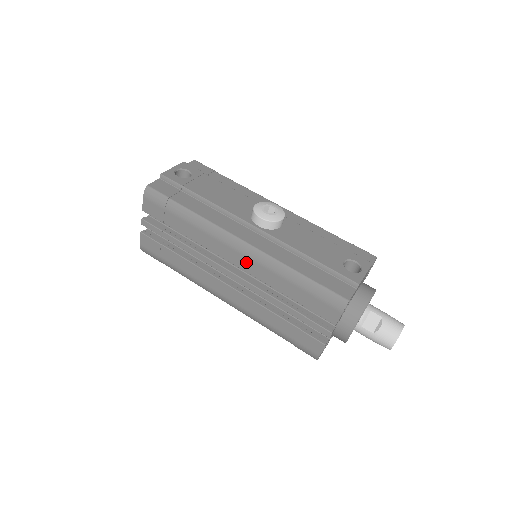
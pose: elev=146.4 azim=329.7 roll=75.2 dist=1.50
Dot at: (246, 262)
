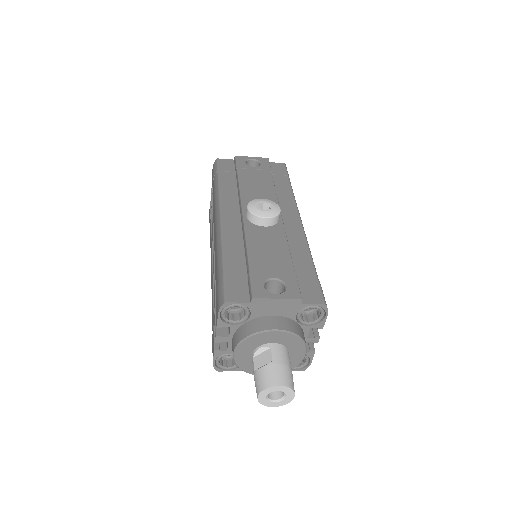
Dot at: (215, 239)
